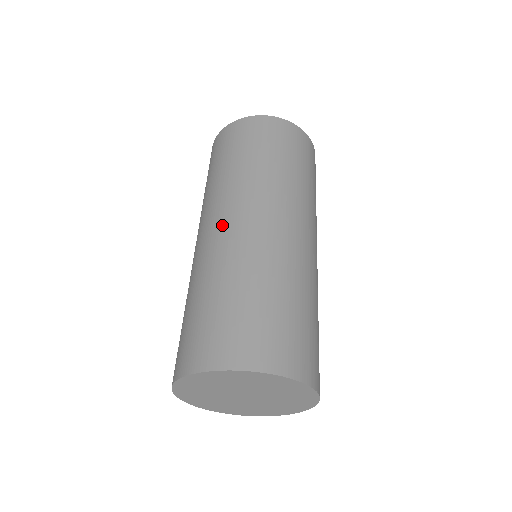
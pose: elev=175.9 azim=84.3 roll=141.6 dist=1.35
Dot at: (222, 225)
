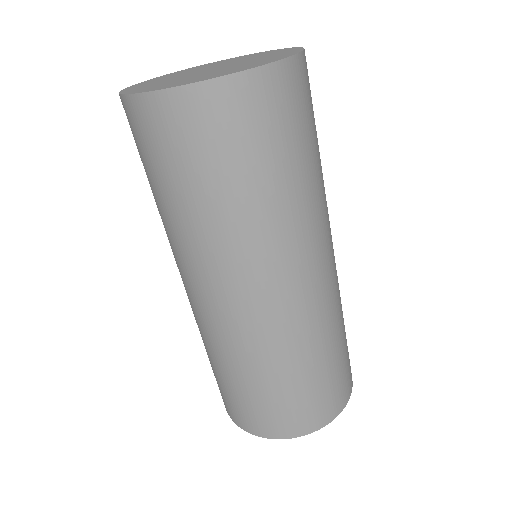
Dot at: (281, 298)
